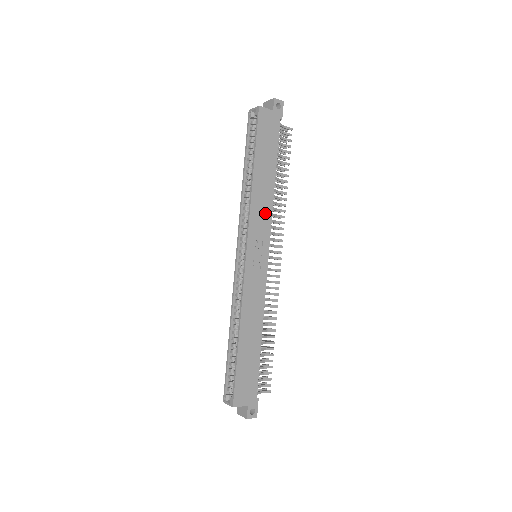
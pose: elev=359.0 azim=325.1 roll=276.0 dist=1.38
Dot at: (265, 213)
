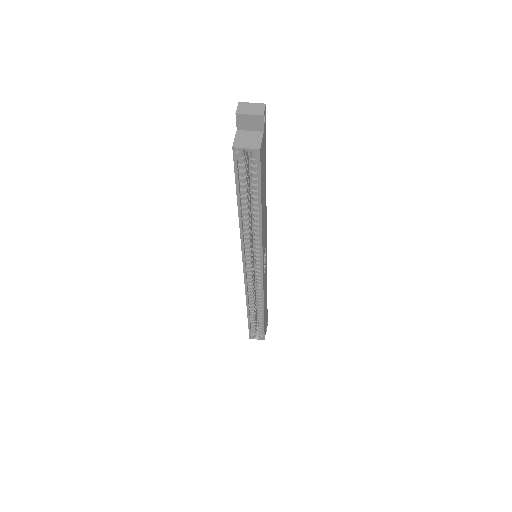
Dot at: (265, 228)
